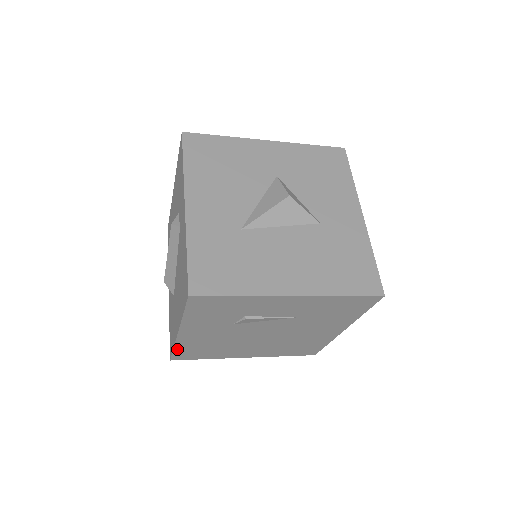
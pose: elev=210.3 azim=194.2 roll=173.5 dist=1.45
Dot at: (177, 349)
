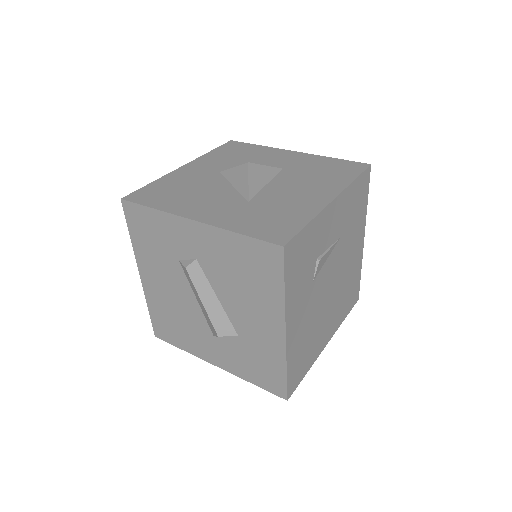
Dot at: (289, 370)
